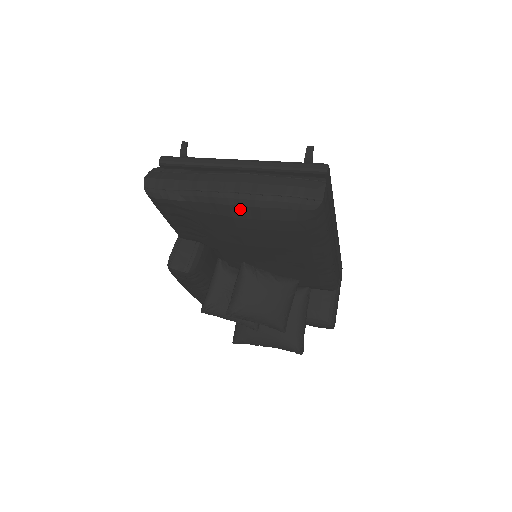
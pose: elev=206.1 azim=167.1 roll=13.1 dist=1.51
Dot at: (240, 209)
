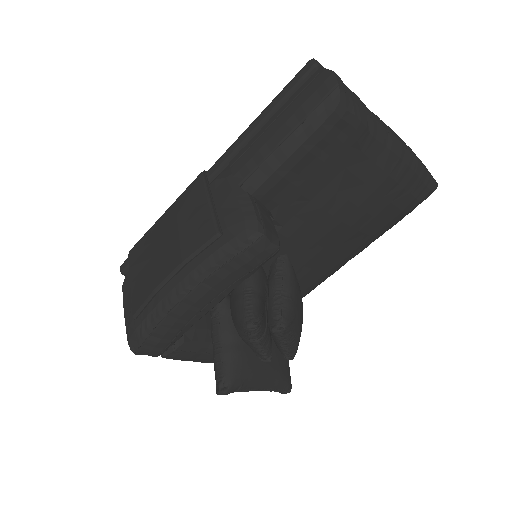
Dot at: (403, 167)
